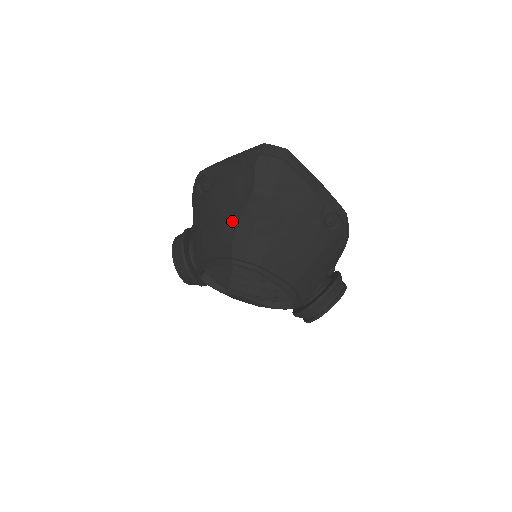
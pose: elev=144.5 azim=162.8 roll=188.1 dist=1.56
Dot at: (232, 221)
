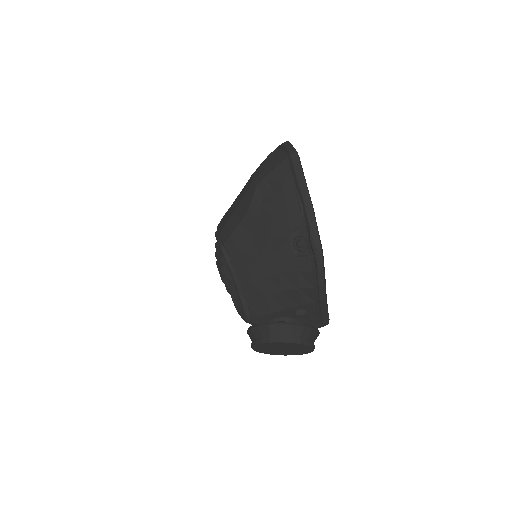
Dot at: occluded
